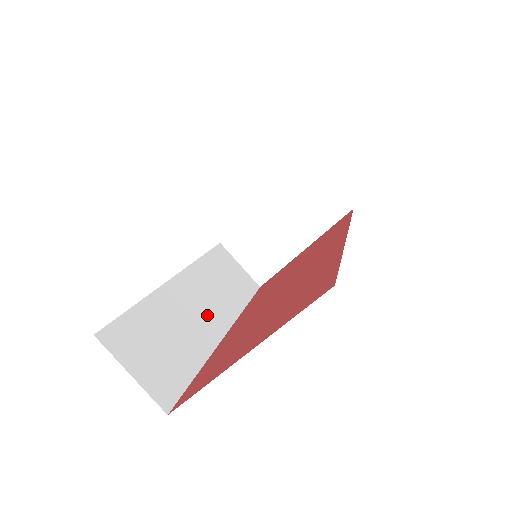
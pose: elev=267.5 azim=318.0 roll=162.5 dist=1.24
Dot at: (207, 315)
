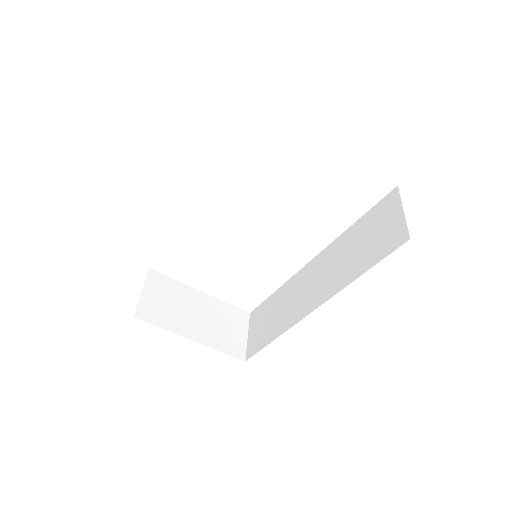
Dot at: occluded
